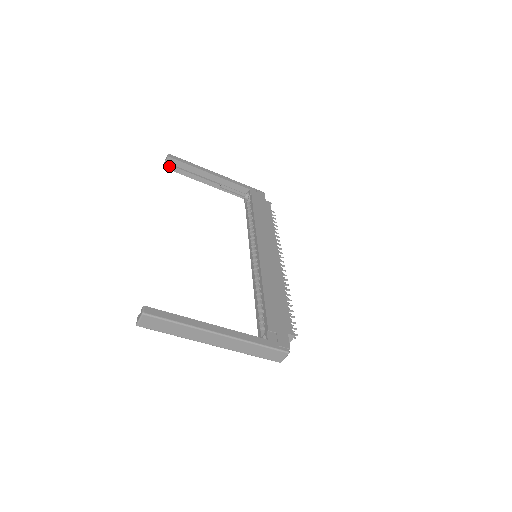
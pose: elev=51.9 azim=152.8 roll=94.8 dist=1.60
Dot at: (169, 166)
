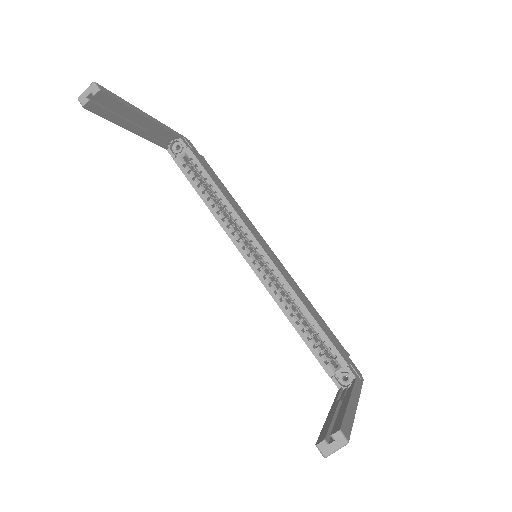
Dot at: (93, 105)
